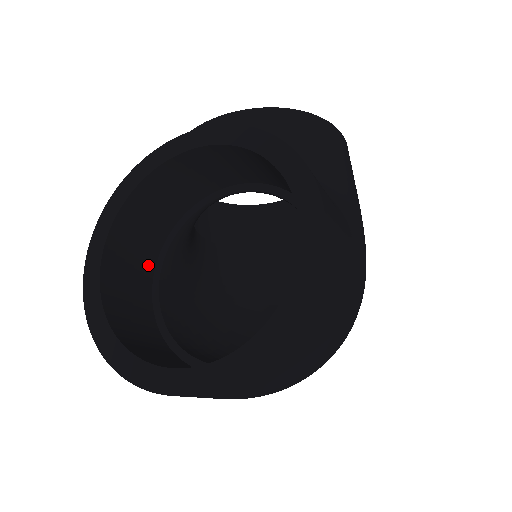
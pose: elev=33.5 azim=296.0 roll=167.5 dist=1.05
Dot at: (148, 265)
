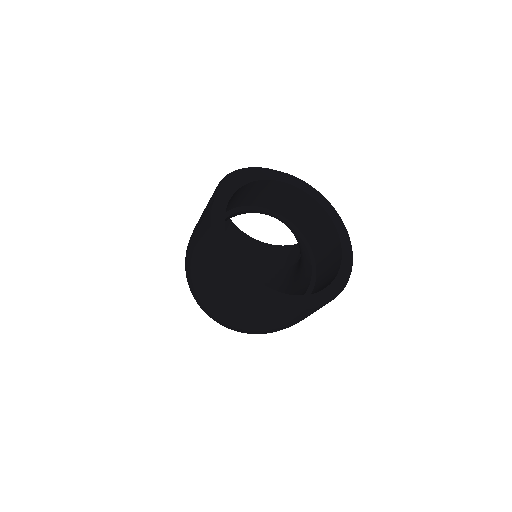
Dot at: occluded
